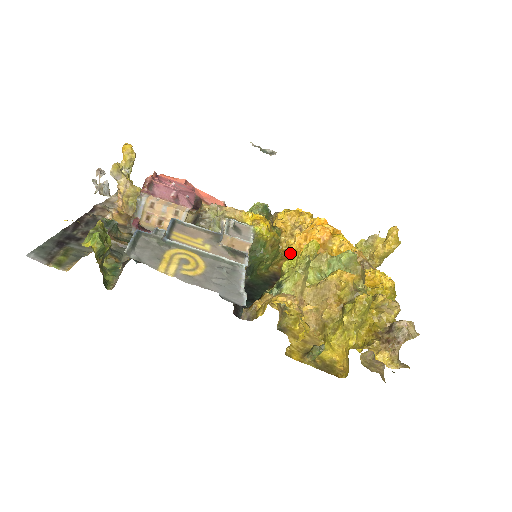
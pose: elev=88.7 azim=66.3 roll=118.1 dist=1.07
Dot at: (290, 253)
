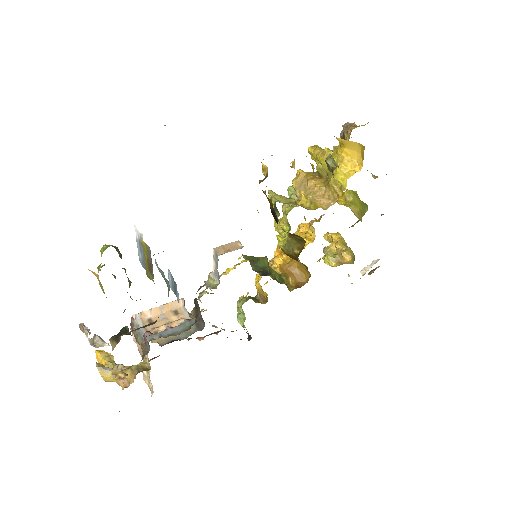
Dot at: (284, 265)
